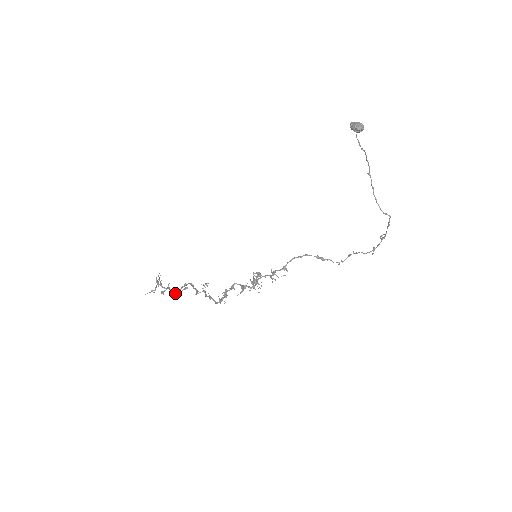
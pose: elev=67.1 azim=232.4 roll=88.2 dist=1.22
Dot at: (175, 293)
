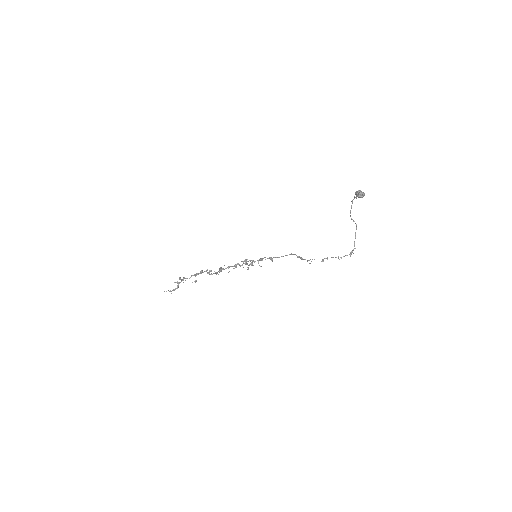
Dot at: (186, 278)
